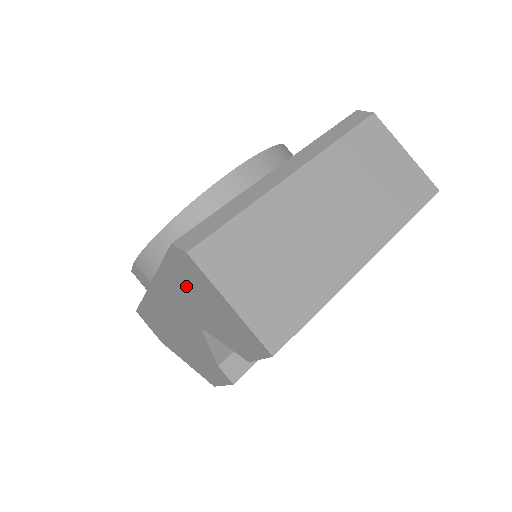
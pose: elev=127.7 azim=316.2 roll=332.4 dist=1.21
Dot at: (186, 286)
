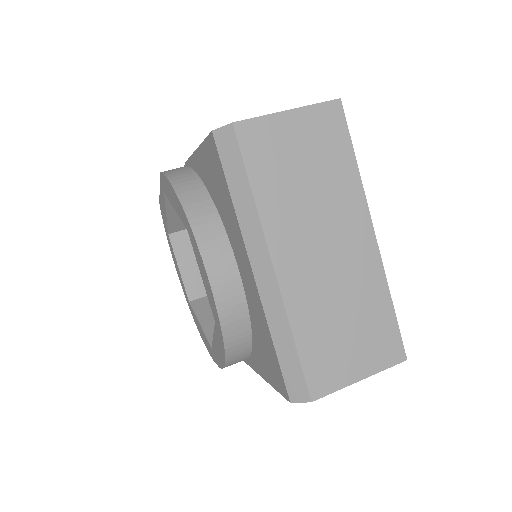
Dot at: occluded
